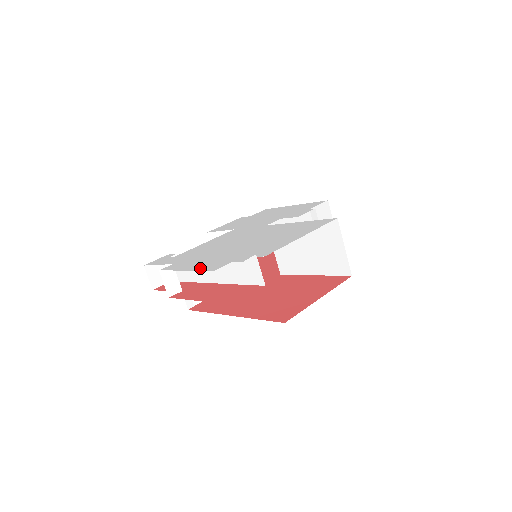
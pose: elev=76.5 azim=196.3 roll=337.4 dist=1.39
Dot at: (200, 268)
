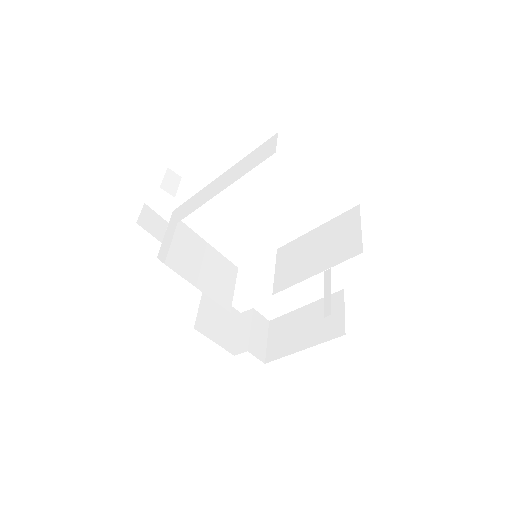
Dot at: occluded
